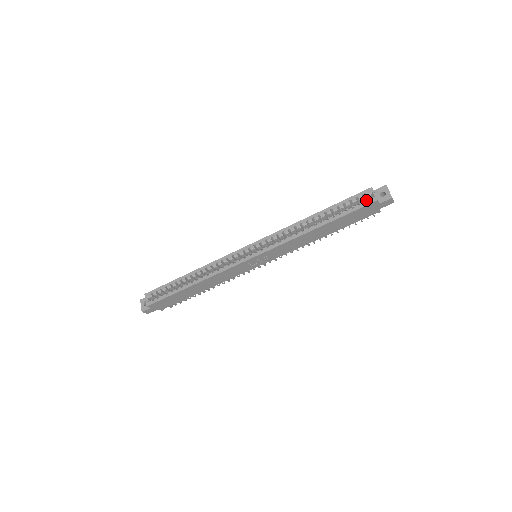
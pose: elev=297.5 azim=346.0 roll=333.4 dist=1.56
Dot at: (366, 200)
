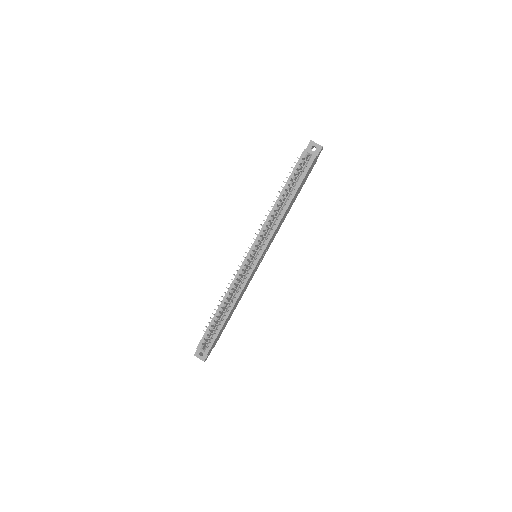
Dot at: (304, 160)
